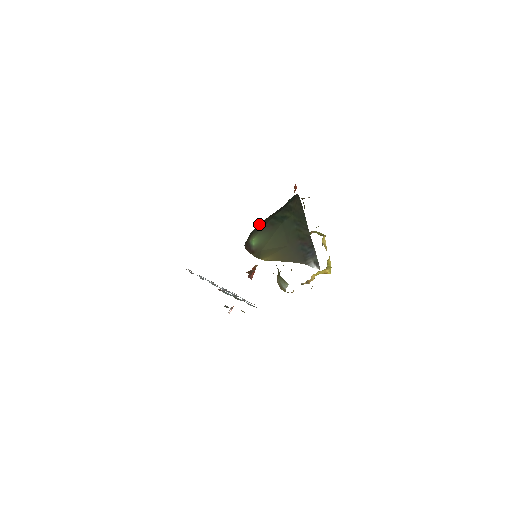
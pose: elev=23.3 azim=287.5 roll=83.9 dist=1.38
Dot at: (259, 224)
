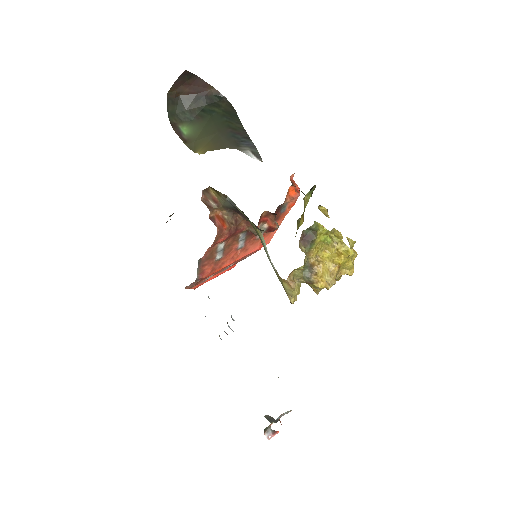
Dot at: (187, 112)
